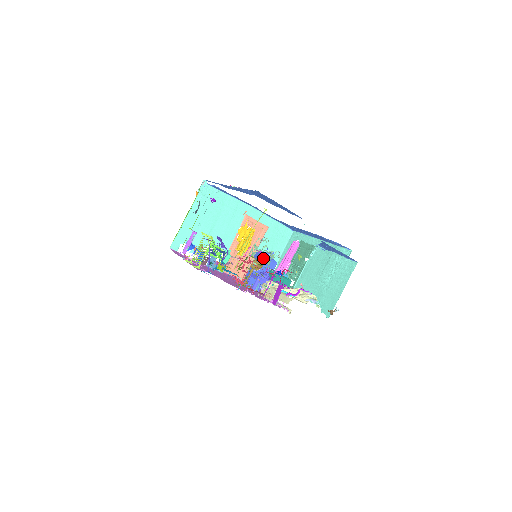
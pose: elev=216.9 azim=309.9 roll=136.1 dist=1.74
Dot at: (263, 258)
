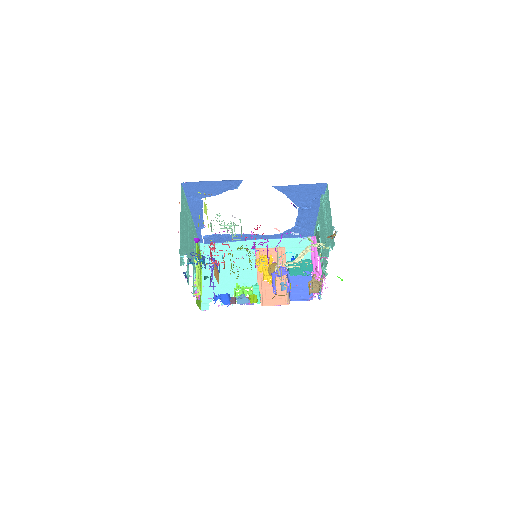
Dot at: occluded
